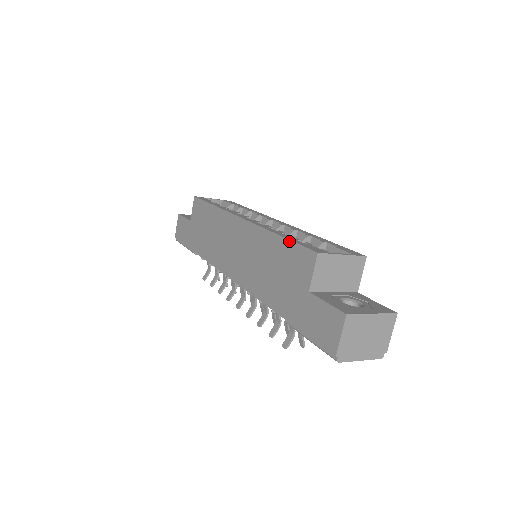
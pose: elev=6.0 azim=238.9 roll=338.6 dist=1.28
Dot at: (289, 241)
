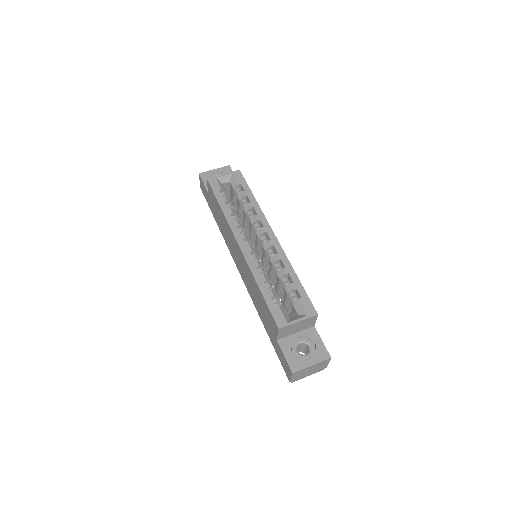
Dot at: (265, 302)
